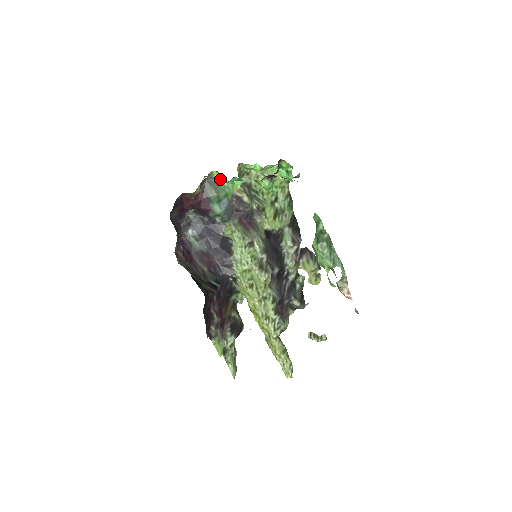
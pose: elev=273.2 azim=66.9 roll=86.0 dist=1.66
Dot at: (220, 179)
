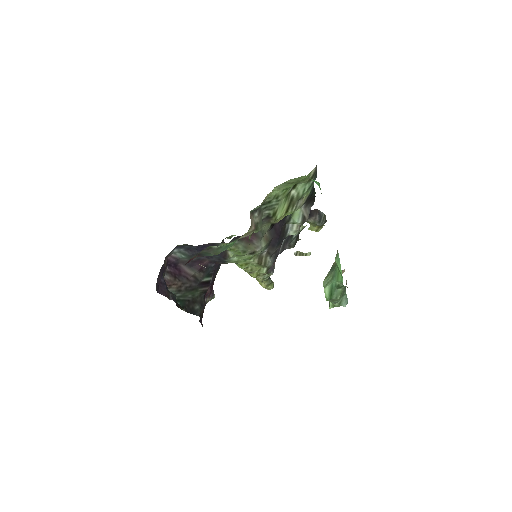
Dot at: (222, 245)
